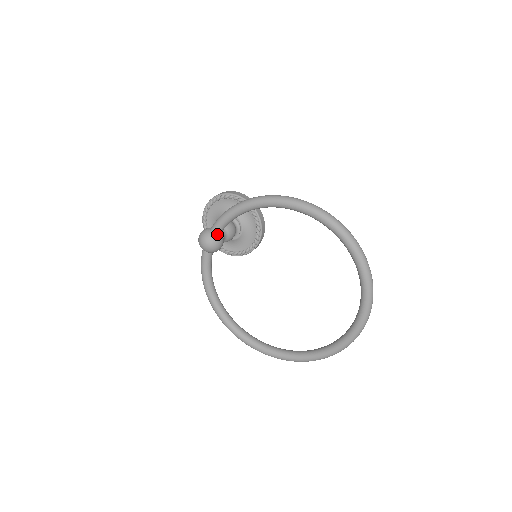
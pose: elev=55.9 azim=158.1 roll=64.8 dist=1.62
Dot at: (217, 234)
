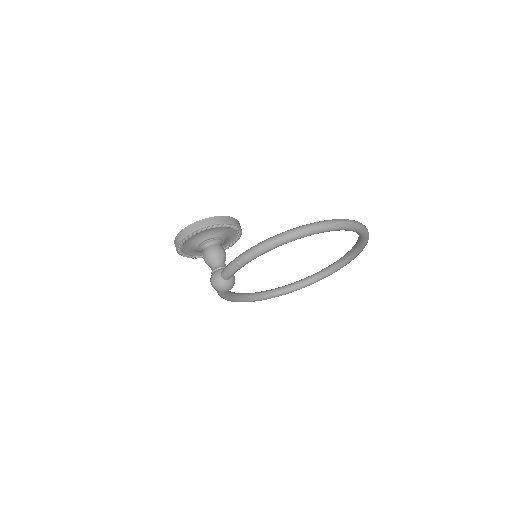
Dot at: (231, 277)
